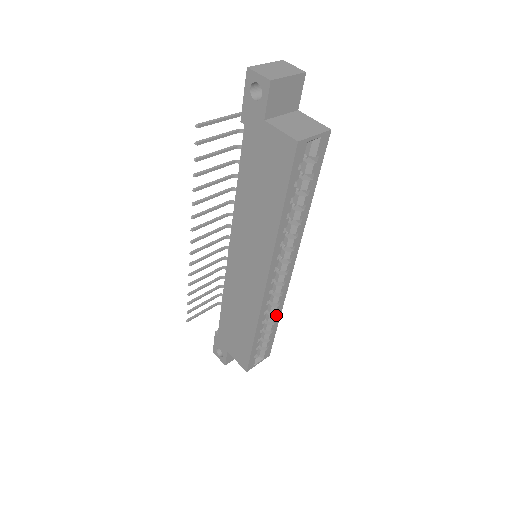
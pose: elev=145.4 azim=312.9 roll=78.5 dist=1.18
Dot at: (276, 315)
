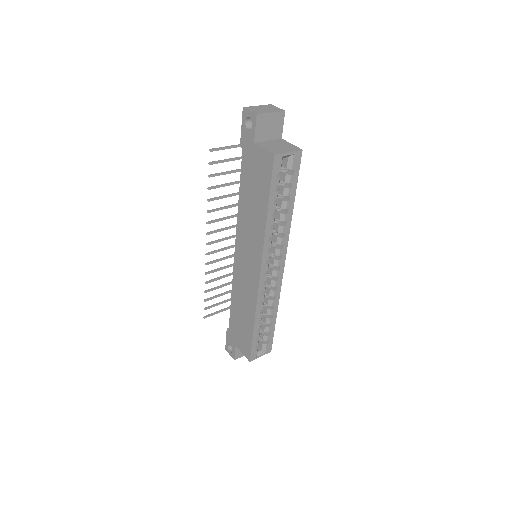
Dot at: (273, 309)
